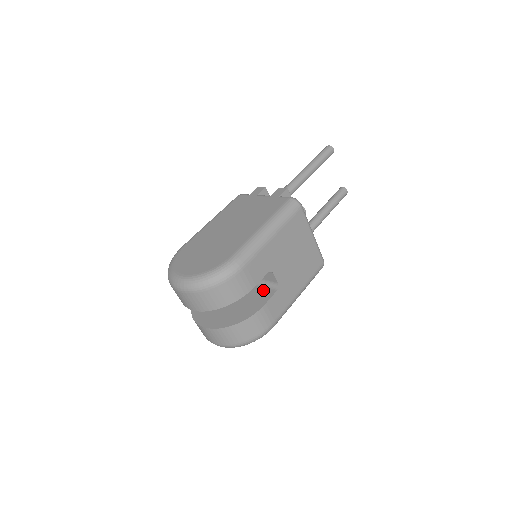
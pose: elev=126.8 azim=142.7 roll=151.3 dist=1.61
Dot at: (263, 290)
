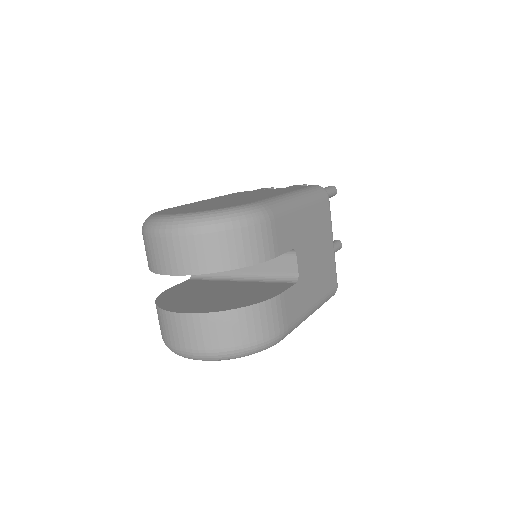
Dot at: (273, 284)
